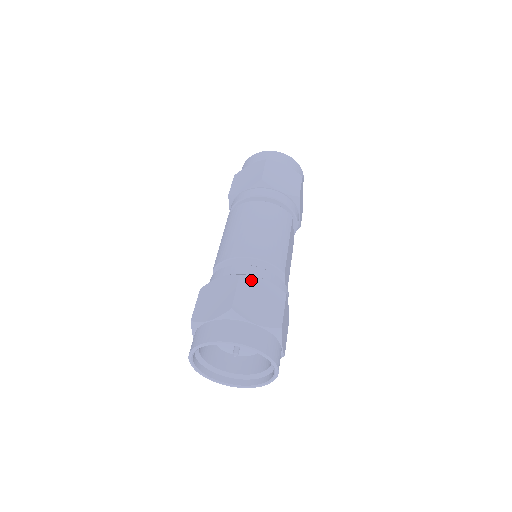
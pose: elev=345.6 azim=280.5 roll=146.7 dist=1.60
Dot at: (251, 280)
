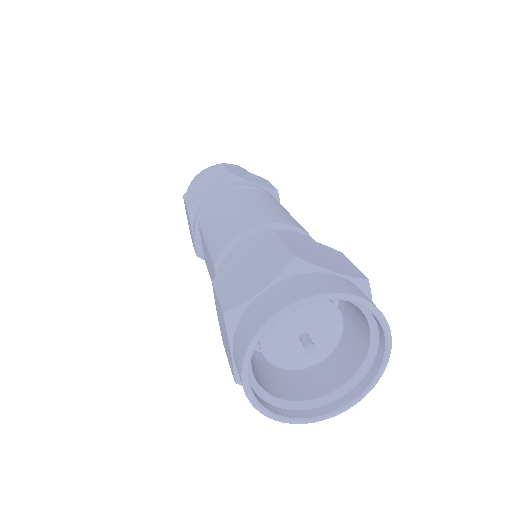
Dot at: (292, 236)
